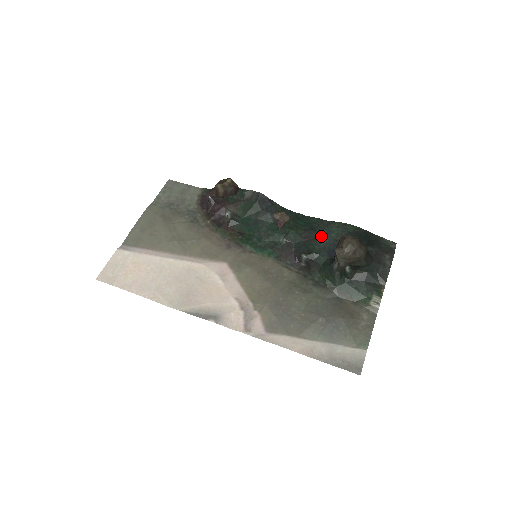
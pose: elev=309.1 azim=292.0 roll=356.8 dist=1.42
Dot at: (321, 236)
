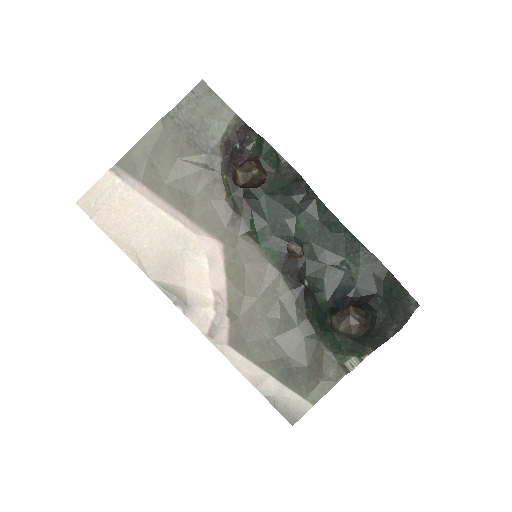
Dot at: (339, 266)
